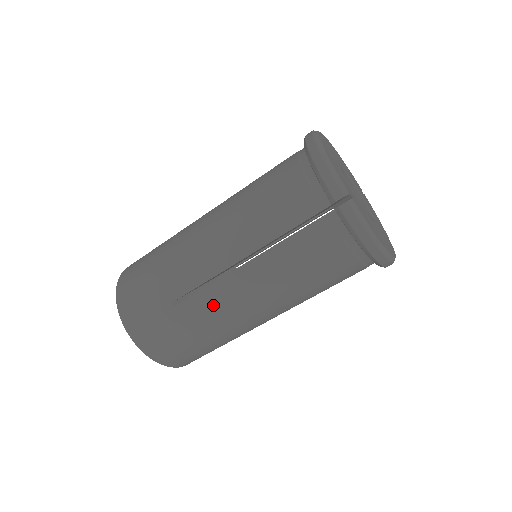
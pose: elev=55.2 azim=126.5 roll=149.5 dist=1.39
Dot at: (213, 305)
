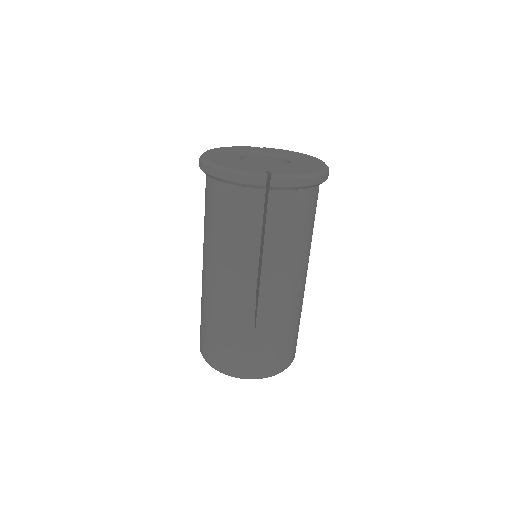
Dot at: (204, 289)
